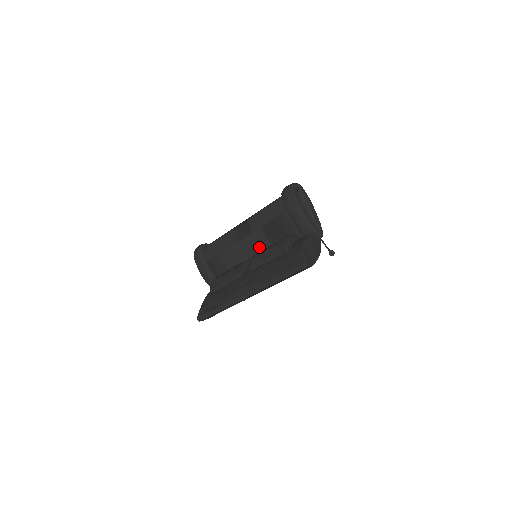
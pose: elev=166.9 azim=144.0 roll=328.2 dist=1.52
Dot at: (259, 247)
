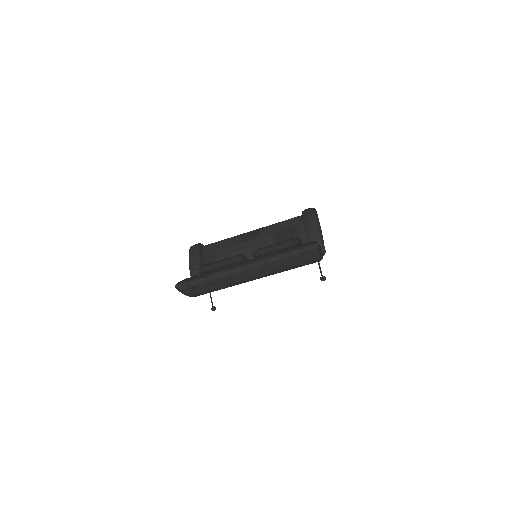
Dot at: occluded
